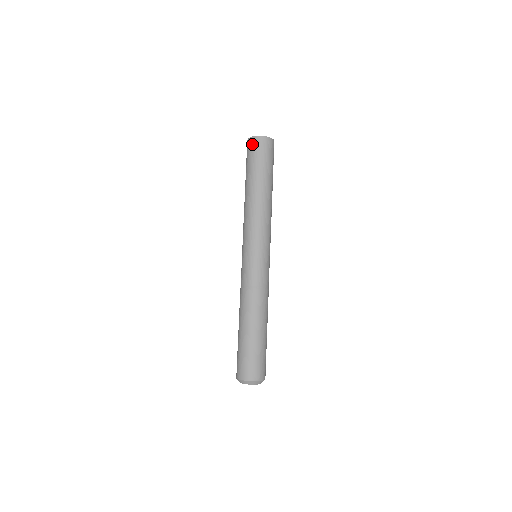
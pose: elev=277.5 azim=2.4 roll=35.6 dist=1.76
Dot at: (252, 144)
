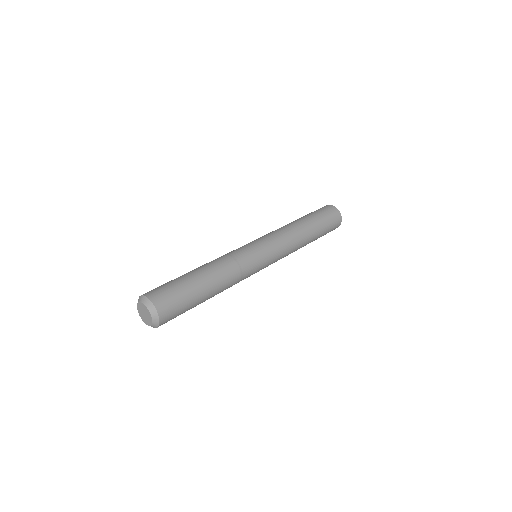
Dot at: (325, 207)
